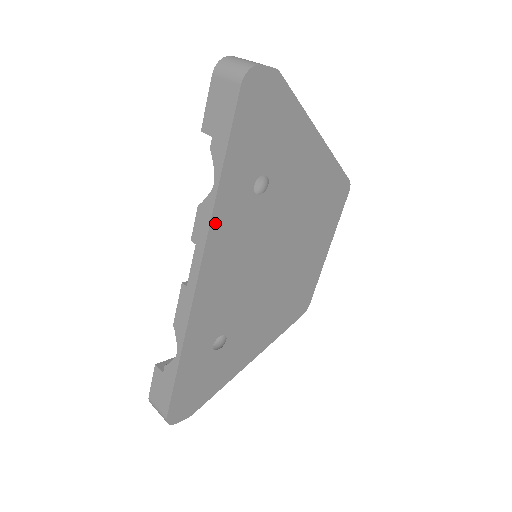
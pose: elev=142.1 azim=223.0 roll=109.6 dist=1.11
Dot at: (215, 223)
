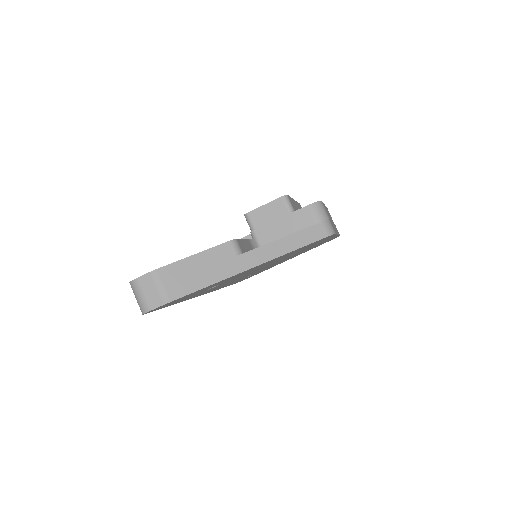
Dot at: (190, 298)
